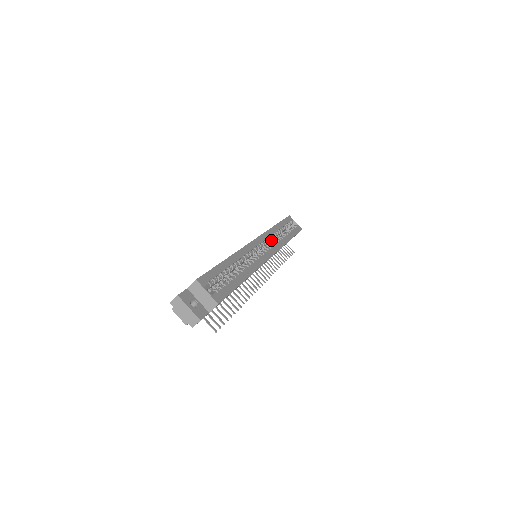
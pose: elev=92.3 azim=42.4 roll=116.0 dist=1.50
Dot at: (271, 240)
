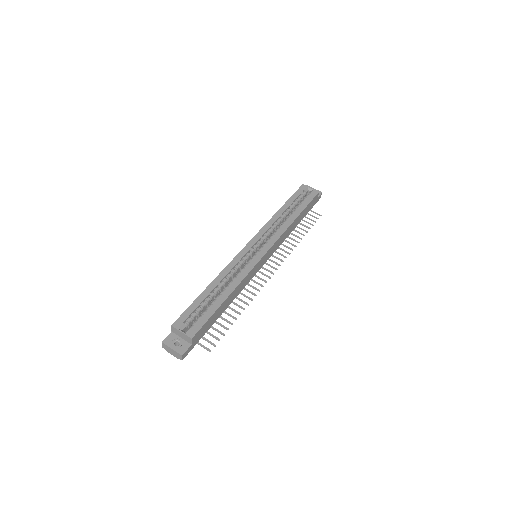
Dot at: (274, 229)
